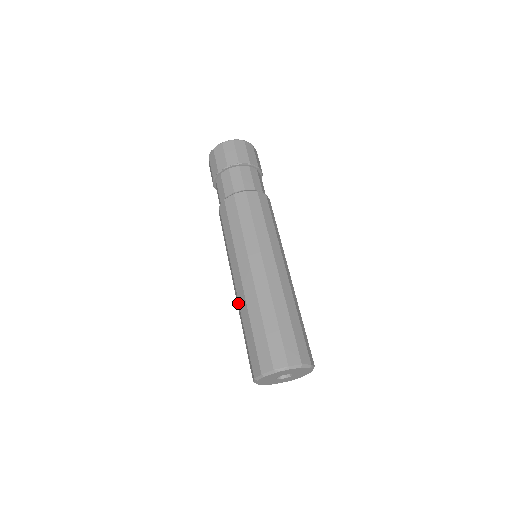
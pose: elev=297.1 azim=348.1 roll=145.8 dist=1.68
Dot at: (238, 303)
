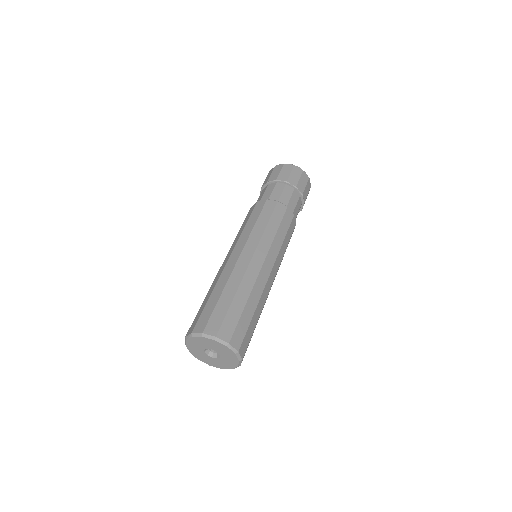
Dot at: (230, 271)
